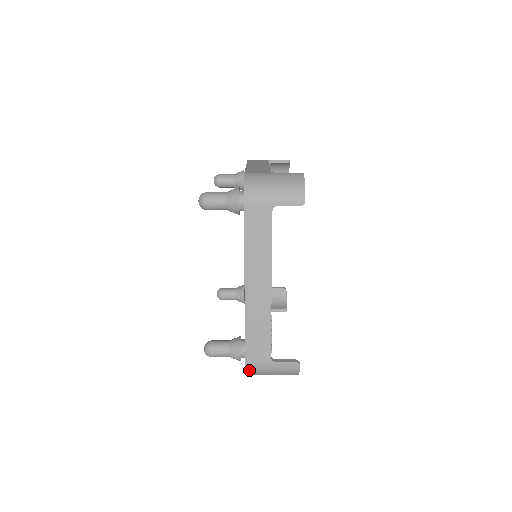
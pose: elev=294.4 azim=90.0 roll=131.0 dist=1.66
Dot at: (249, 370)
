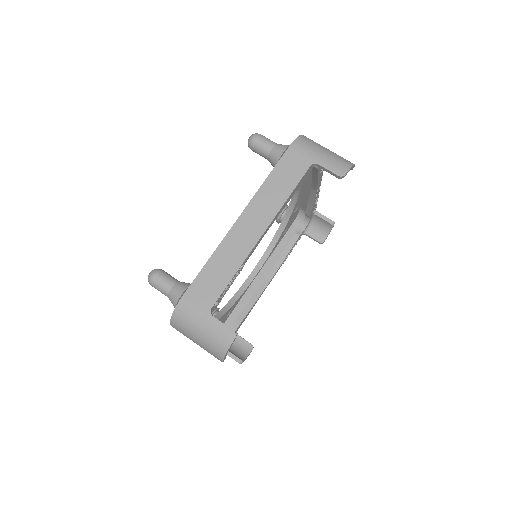
Dot at: (179, 310)
